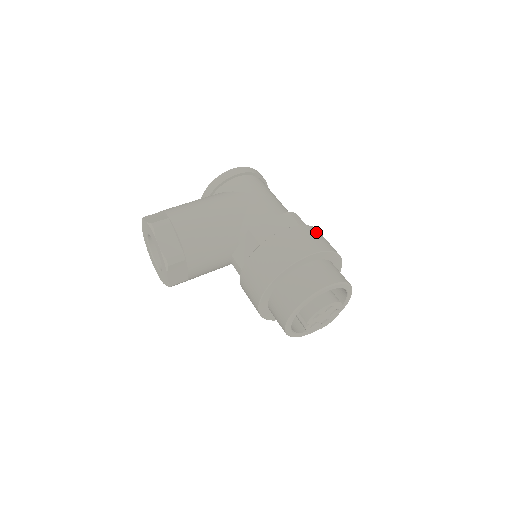
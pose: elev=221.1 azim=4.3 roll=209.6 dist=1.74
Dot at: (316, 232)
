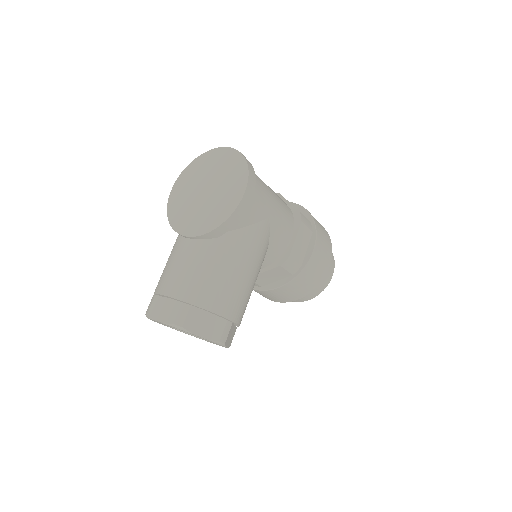
Dot at: (319, 227)
